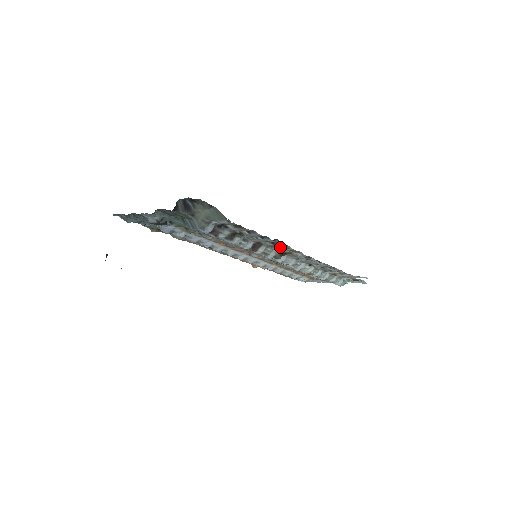
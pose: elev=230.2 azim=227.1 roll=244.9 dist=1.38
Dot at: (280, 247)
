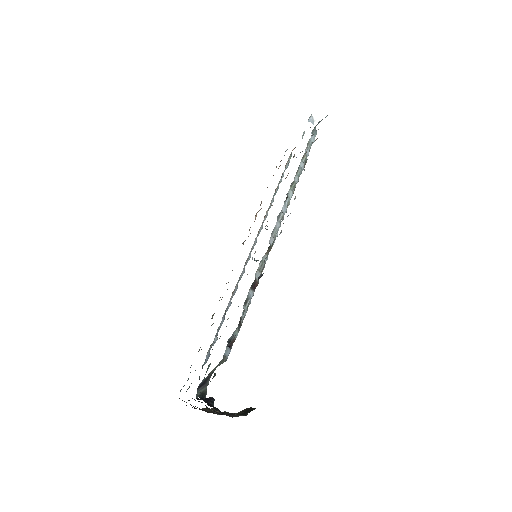
Dot at: (264, 261)
